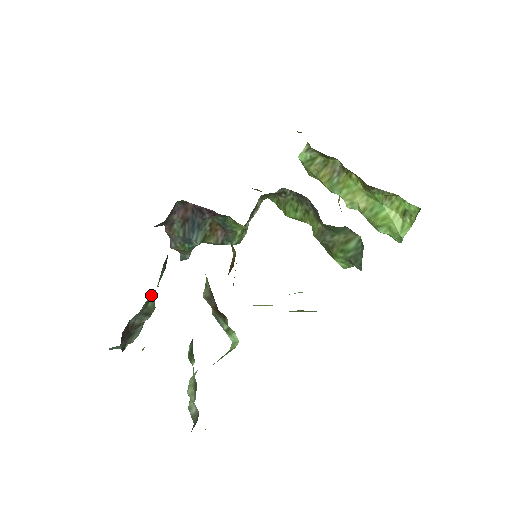
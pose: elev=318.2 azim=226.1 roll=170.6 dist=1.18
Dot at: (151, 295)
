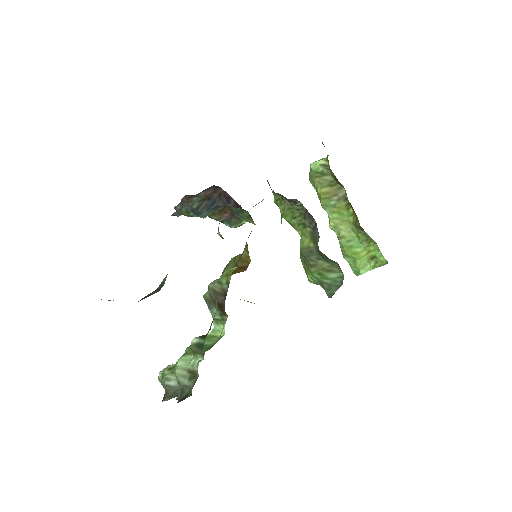
Dot at: occluded
